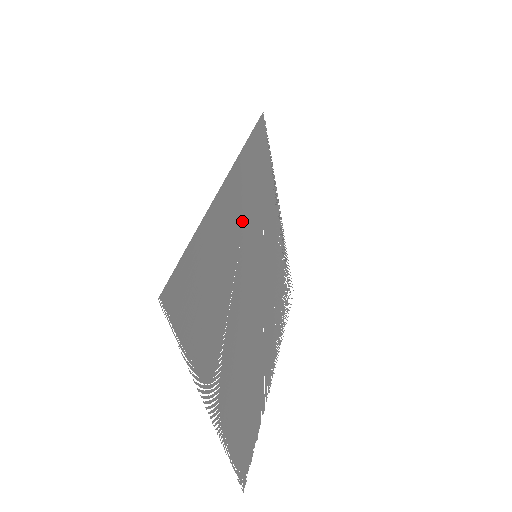
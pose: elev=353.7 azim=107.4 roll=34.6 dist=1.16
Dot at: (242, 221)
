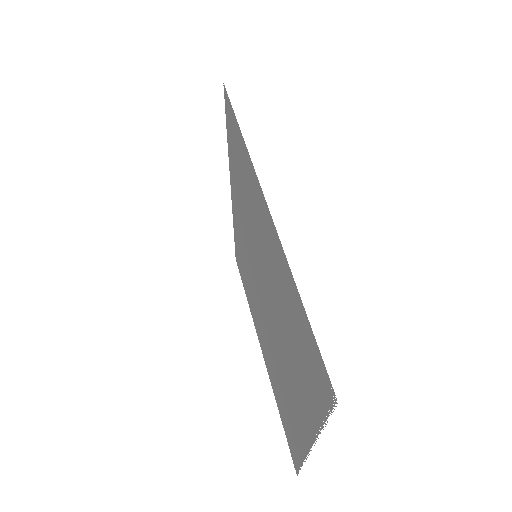
Dot at: (259, 232)
